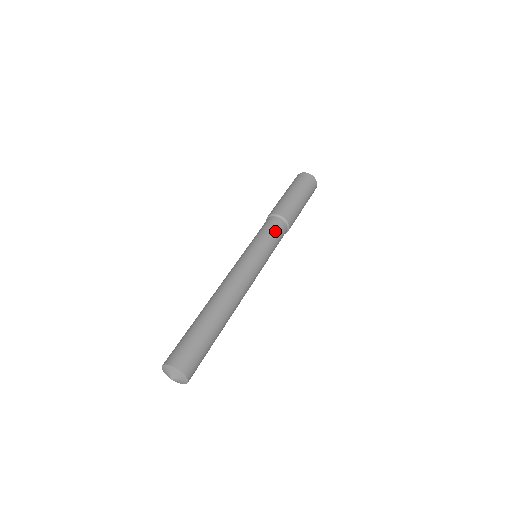
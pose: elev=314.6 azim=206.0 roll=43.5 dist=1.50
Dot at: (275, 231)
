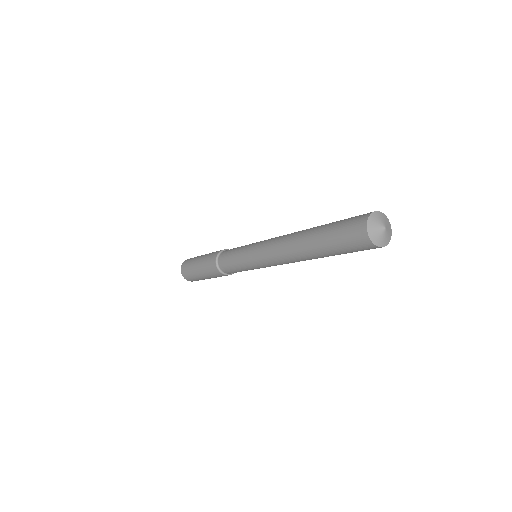
Dot at: occluded
